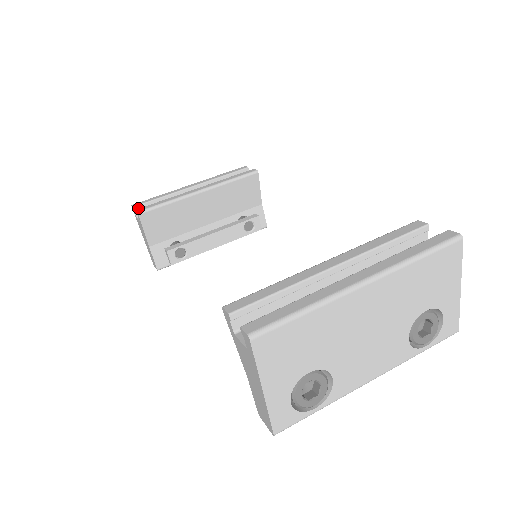
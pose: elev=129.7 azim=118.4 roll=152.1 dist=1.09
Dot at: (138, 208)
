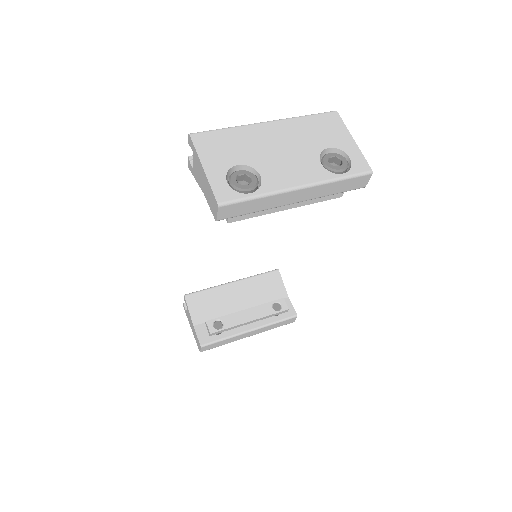
Dot at: occluded
